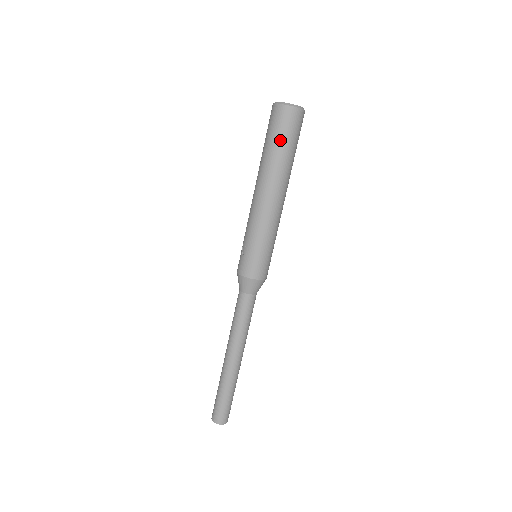
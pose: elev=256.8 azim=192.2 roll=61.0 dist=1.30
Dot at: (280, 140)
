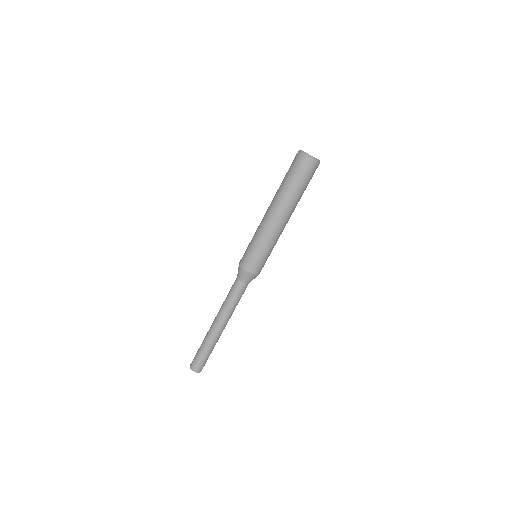
Dot at: (299, 180)
